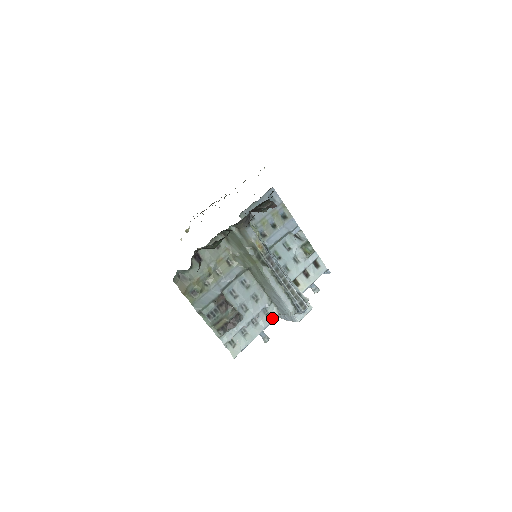
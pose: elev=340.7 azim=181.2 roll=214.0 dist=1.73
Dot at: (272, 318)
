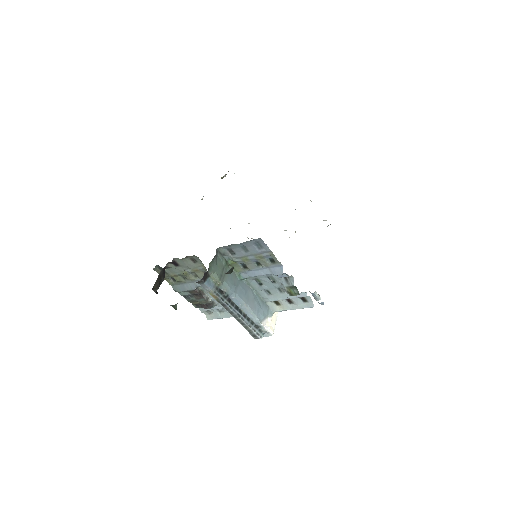
Dot at: occluded
